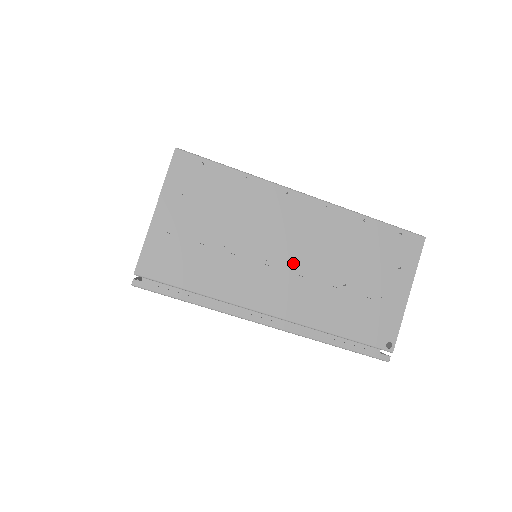
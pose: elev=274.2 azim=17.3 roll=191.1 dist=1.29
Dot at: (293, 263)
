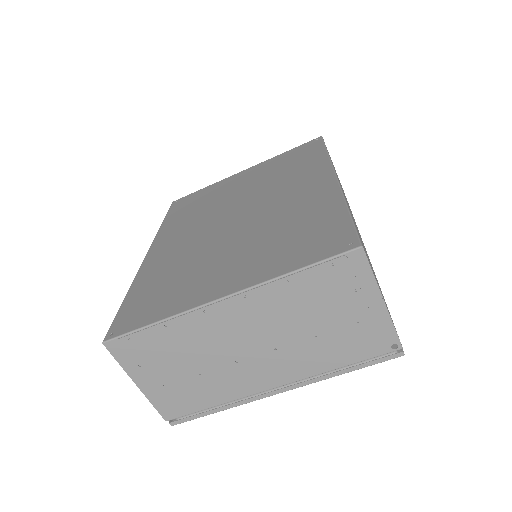
Dot at: (259, 350)
